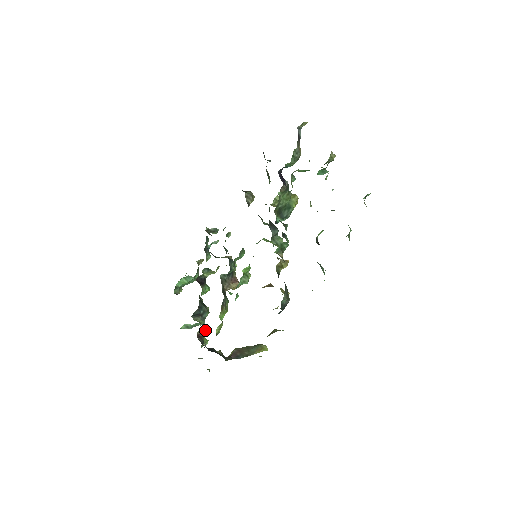
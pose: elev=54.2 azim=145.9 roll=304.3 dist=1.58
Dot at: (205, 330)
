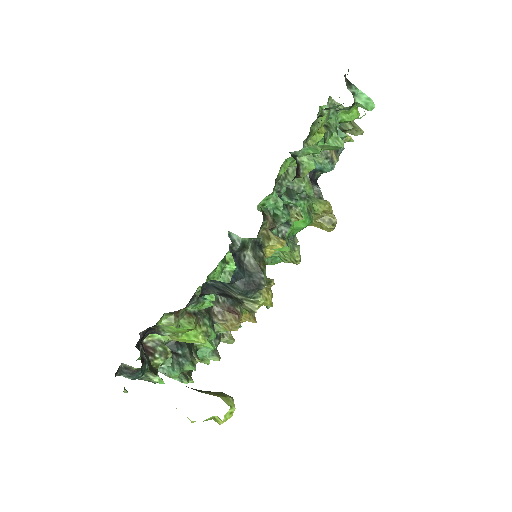
Dot at: (161, 351)
